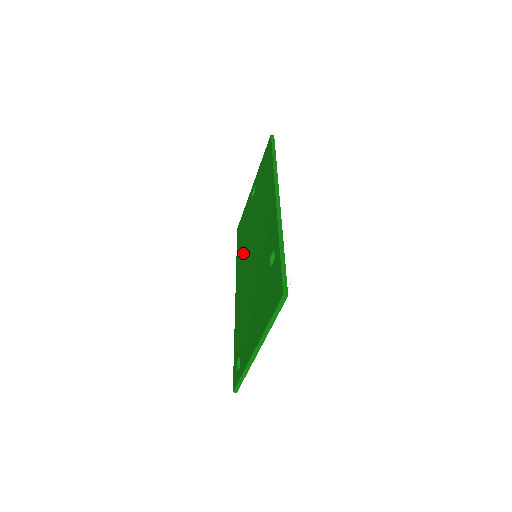
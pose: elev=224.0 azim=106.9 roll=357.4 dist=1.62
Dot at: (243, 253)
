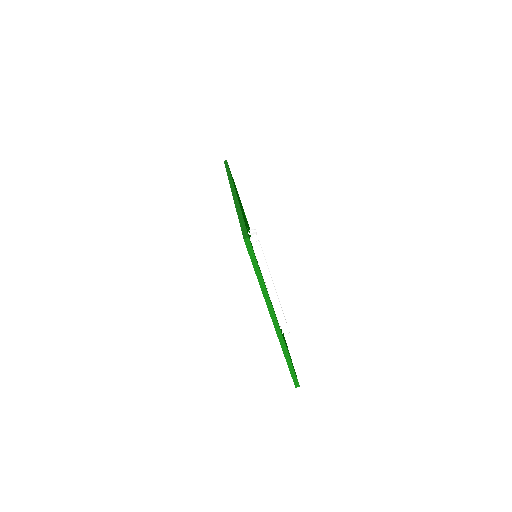
Dot at: occluded
